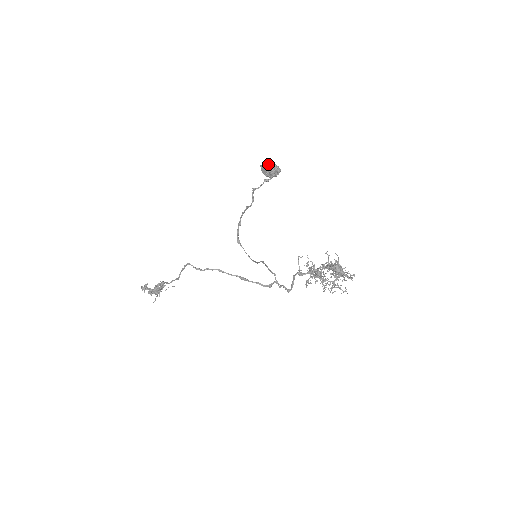
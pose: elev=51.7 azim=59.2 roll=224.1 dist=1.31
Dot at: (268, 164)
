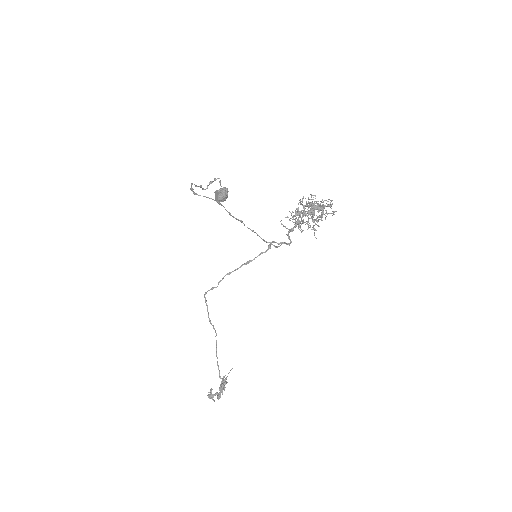
Dot at: (216, 191)
